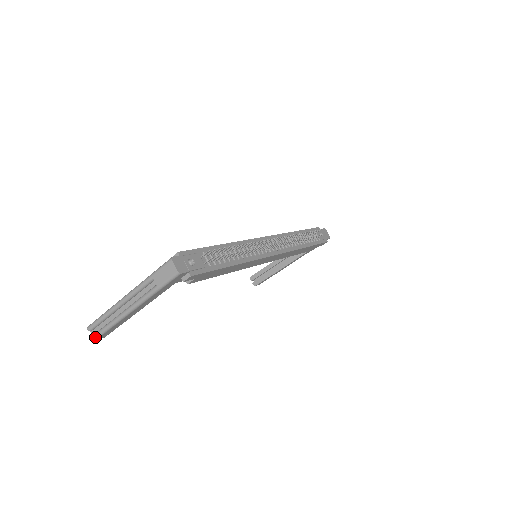
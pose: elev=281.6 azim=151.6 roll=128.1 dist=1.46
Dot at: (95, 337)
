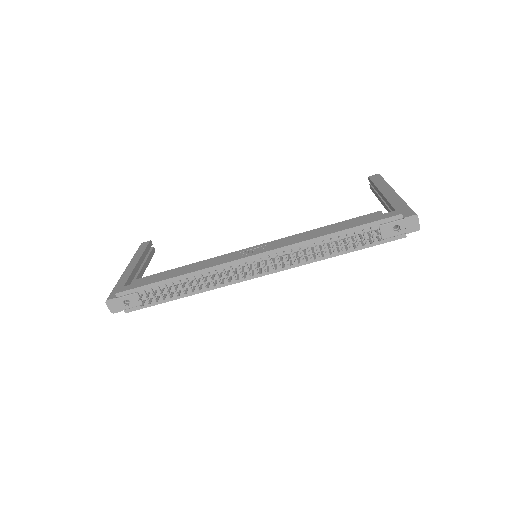
Dot at: occluded
